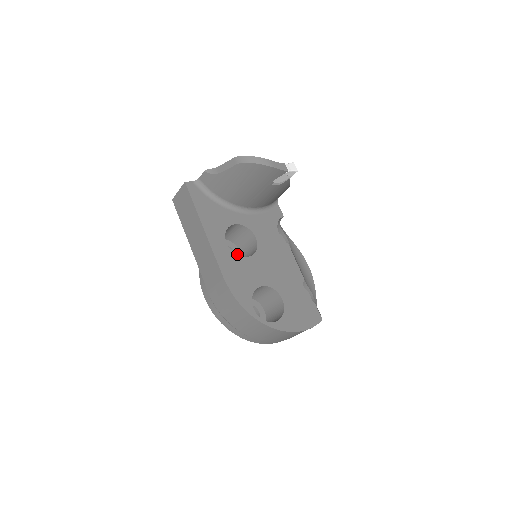
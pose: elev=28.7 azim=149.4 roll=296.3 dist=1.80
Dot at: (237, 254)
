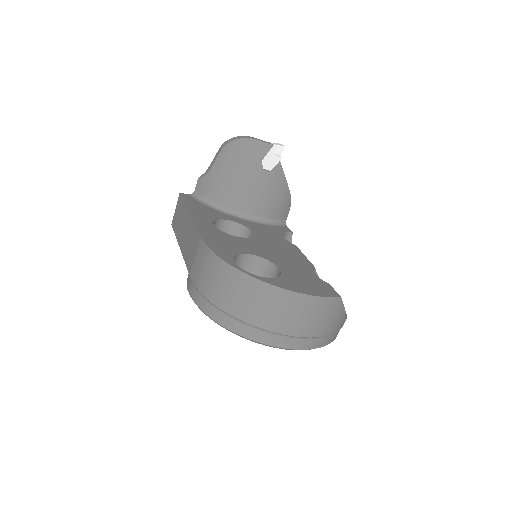
Dot at: occluded
